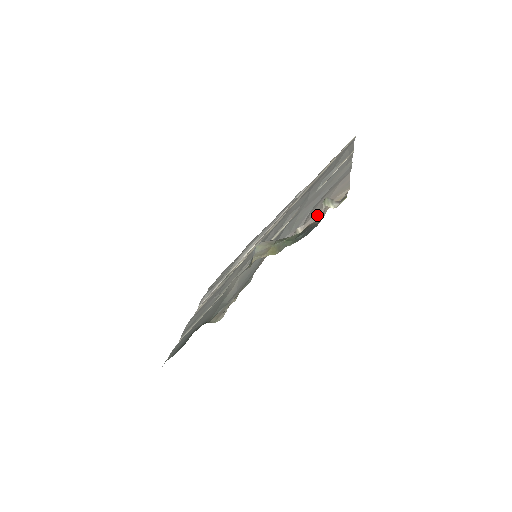
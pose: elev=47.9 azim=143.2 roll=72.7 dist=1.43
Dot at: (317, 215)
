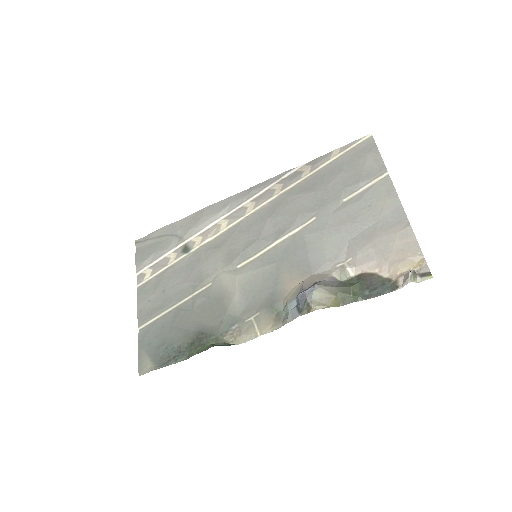
Dot at: (377, 266)
